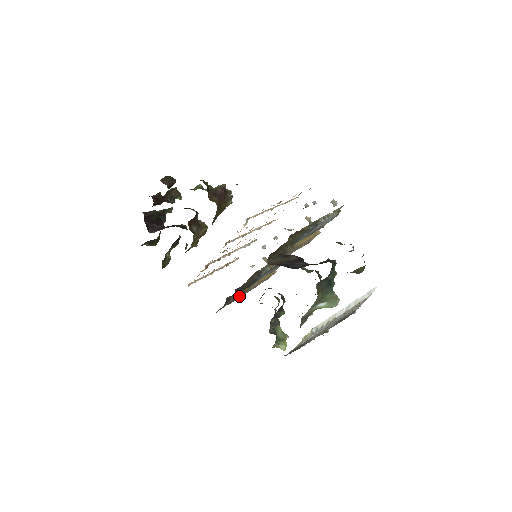
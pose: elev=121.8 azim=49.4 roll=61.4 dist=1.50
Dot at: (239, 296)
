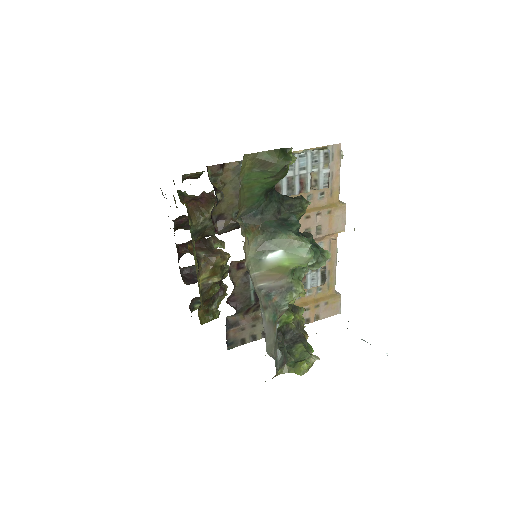
Dot at: occluded
